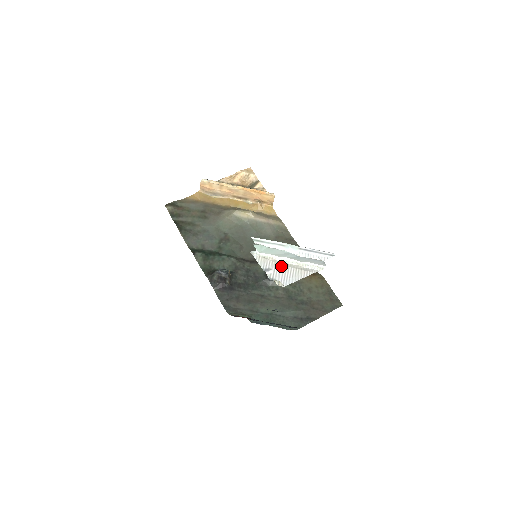
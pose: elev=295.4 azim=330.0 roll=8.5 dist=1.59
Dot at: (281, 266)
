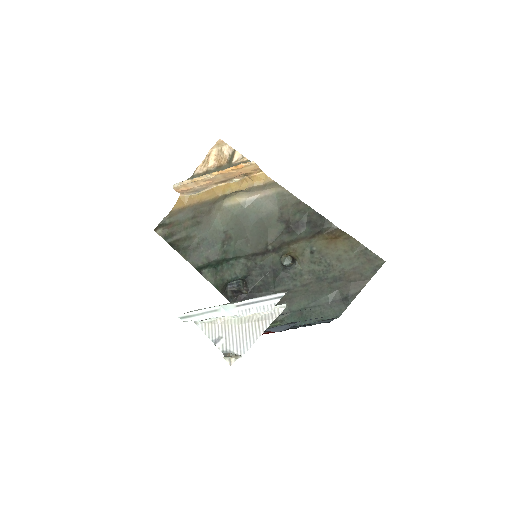
Dot at: (232, 327)
